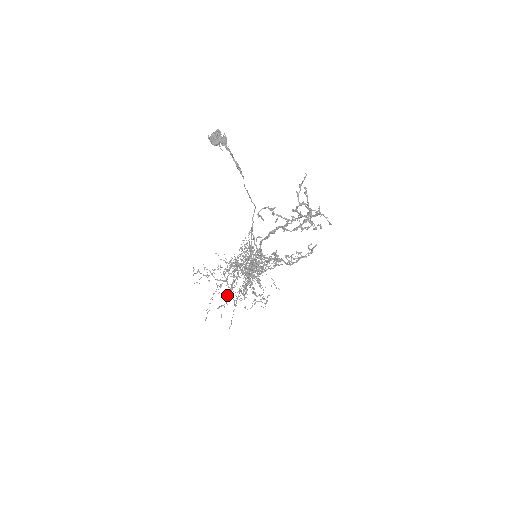
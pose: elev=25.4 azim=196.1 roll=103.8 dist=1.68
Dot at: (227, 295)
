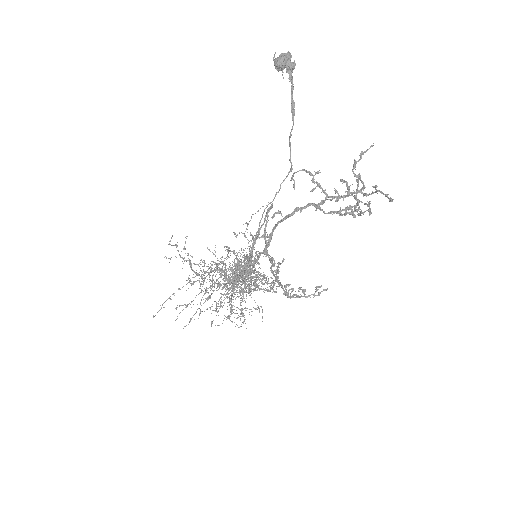
Dot at: (196, 295)
